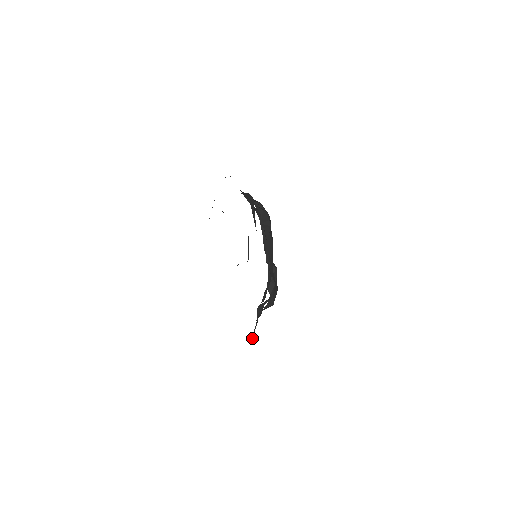
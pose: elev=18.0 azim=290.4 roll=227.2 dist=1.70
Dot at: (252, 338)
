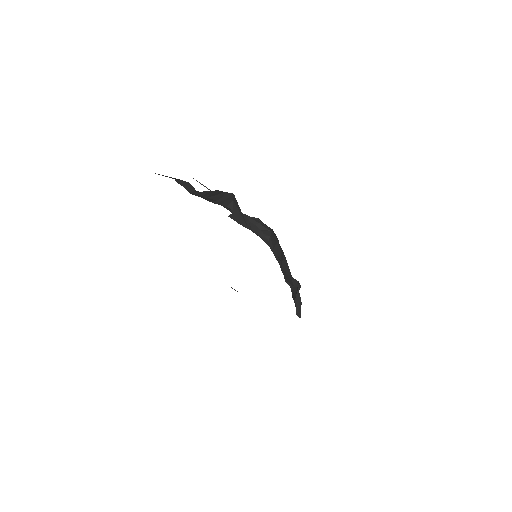
Dot at: occluded
